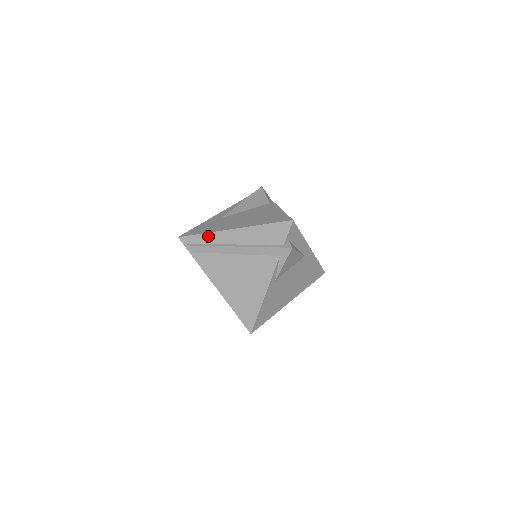
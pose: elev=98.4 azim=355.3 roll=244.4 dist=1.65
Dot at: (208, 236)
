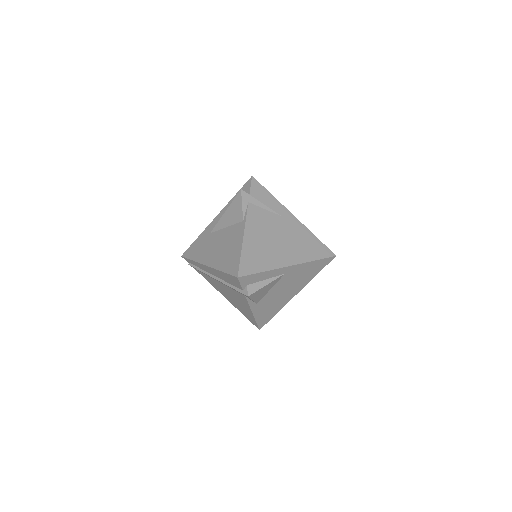
Dot at: (196, 263)
